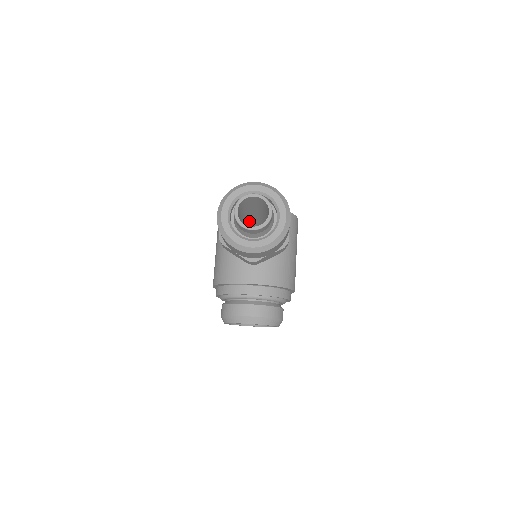
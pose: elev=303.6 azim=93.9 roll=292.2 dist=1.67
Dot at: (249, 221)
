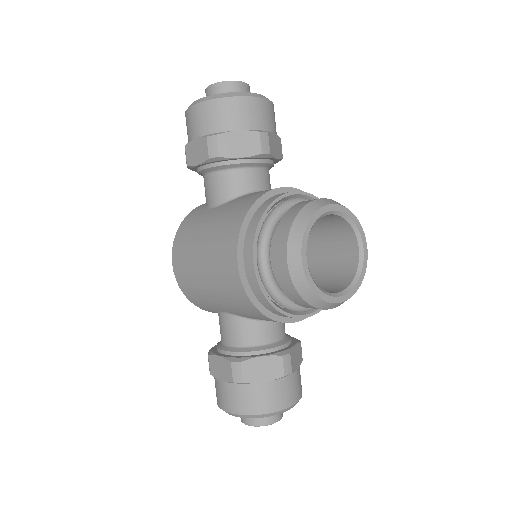
Dot at: occluded
